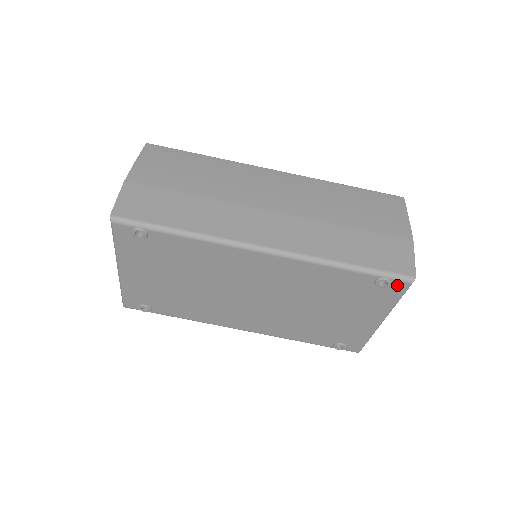
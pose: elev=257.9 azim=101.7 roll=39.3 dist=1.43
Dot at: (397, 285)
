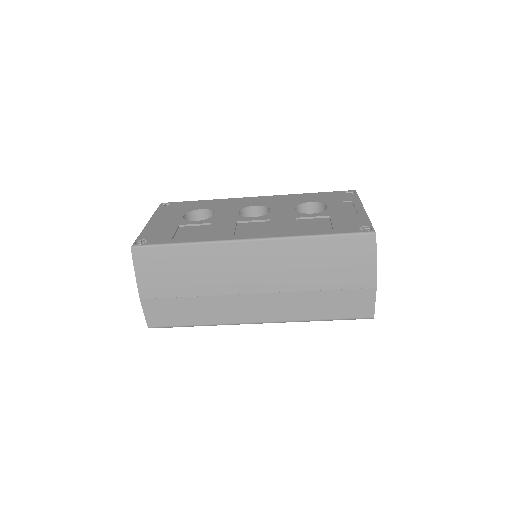
Dot at: occluded
